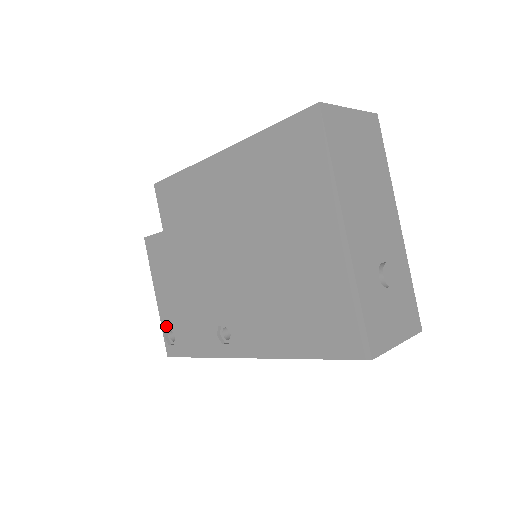
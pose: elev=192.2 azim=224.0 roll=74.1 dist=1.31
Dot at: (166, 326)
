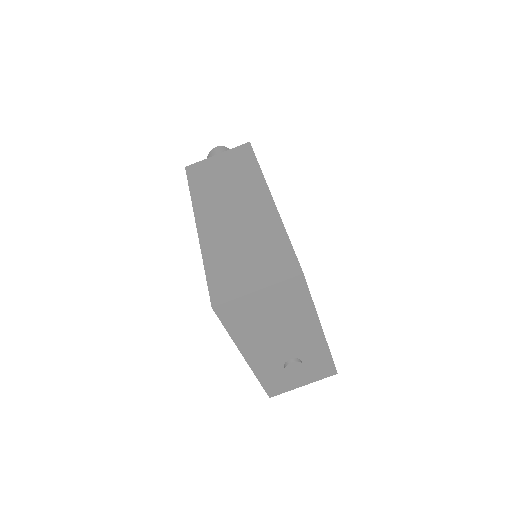
Dot at: occluded
